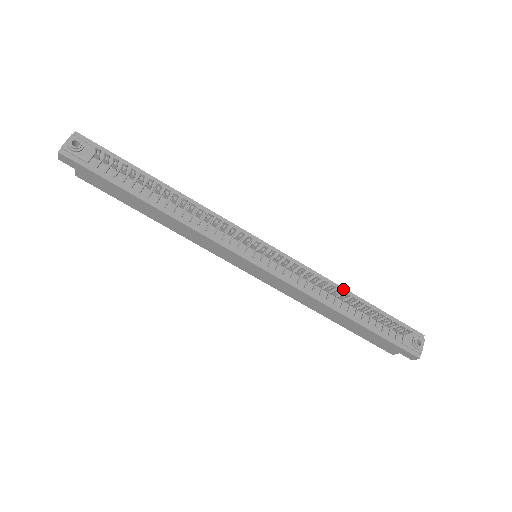
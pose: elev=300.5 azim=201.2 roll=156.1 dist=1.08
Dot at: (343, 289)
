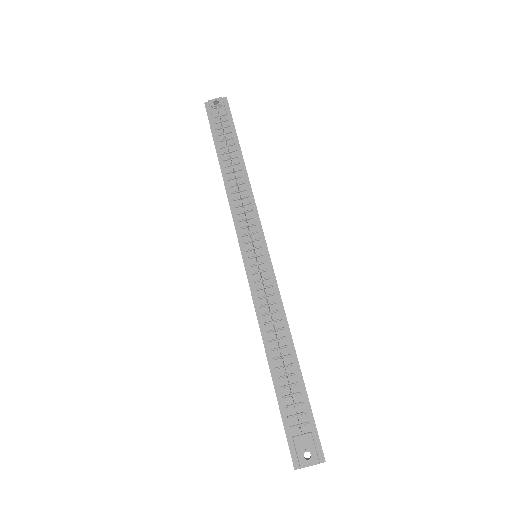
Dot at: (291, 341)
